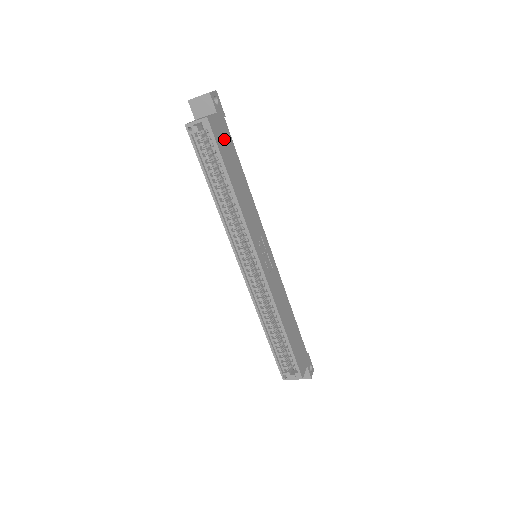
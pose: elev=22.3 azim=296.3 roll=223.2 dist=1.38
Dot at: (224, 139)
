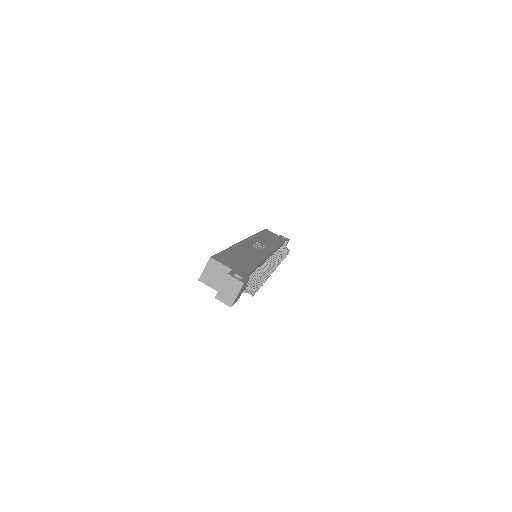
Dot at: (274, 236)
